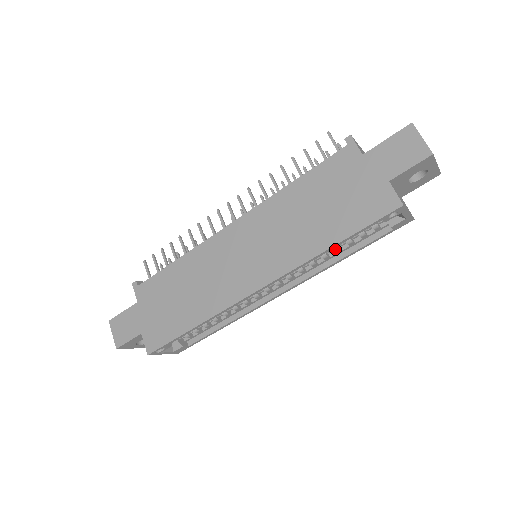
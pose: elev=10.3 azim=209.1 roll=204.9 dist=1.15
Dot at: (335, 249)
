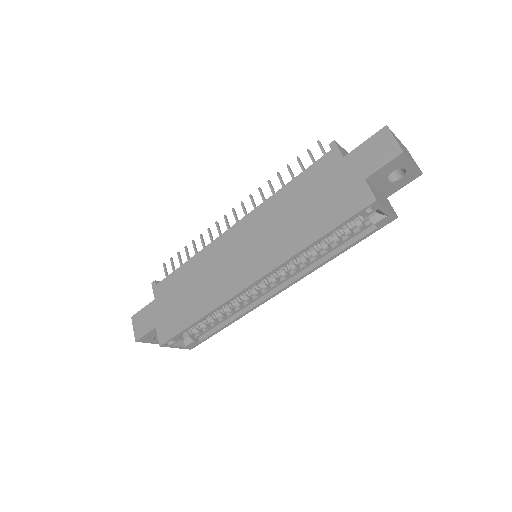
Dot at: (324, 247)
